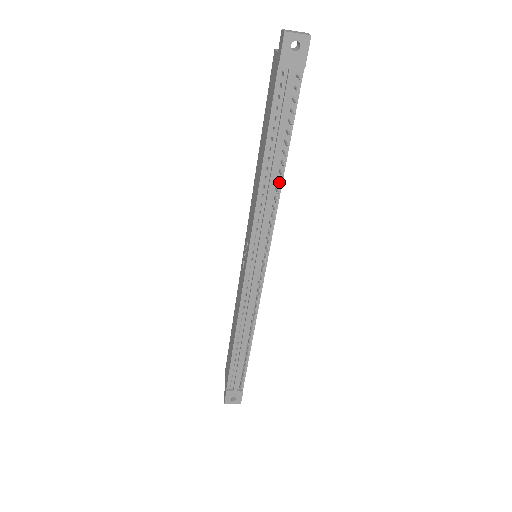
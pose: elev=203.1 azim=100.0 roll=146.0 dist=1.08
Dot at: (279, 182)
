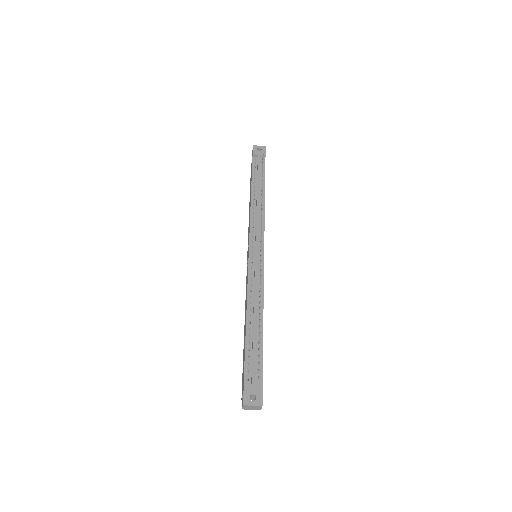
Dot at: (262, 195)
